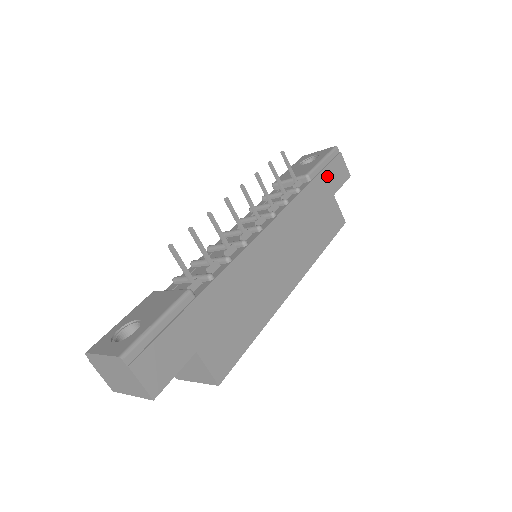
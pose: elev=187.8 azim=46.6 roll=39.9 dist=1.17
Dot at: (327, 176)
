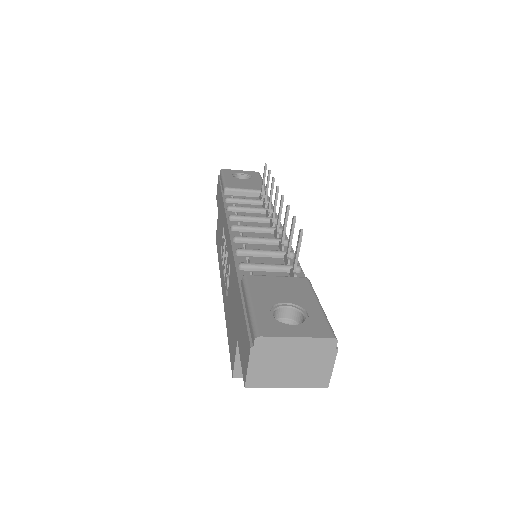
Dot at: occluded
